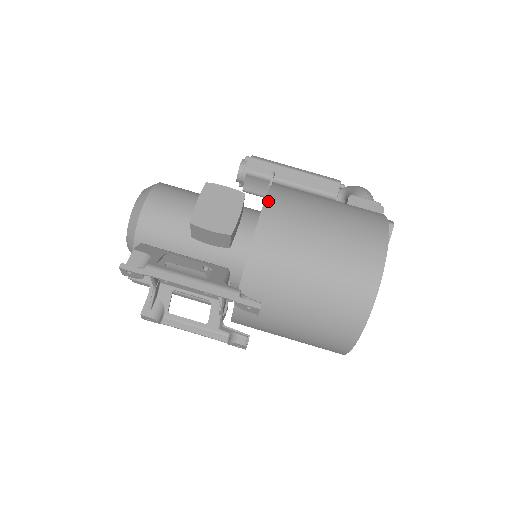
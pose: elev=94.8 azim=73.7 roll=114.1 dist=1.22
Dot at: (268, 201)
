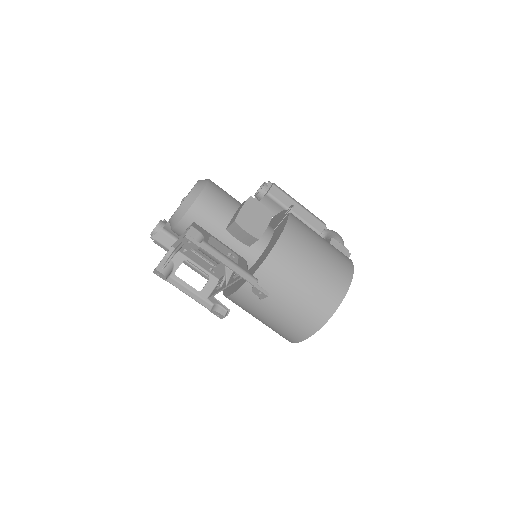
Dot at: (288, 225)
